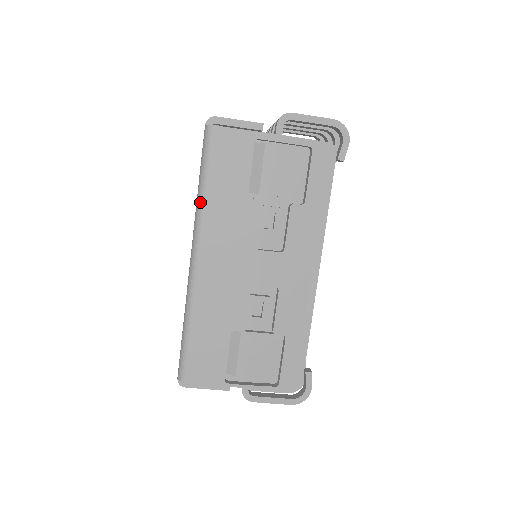
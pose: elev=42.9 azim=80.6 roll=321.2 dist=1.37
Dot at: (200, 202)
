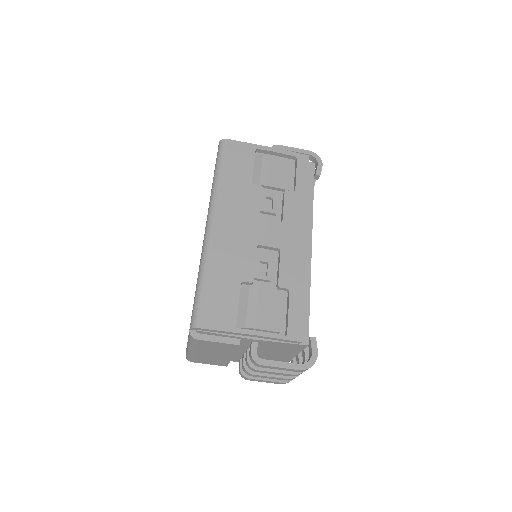
Dot at: (215, 185)
